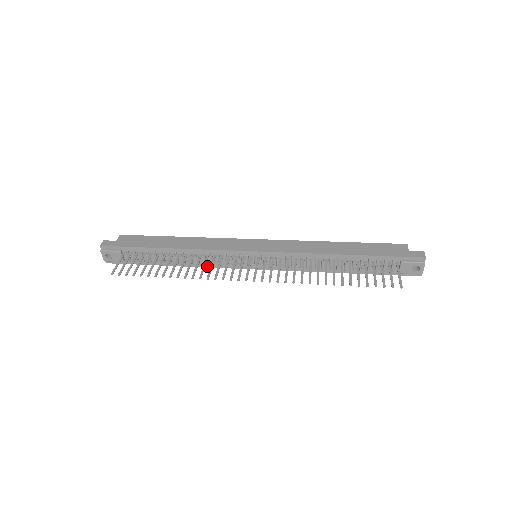
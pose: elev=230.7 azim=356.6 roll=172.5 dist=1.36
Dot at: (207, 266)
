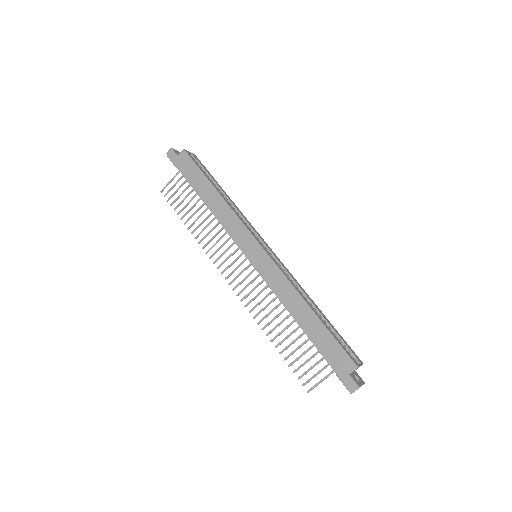
Dot at: occluded
